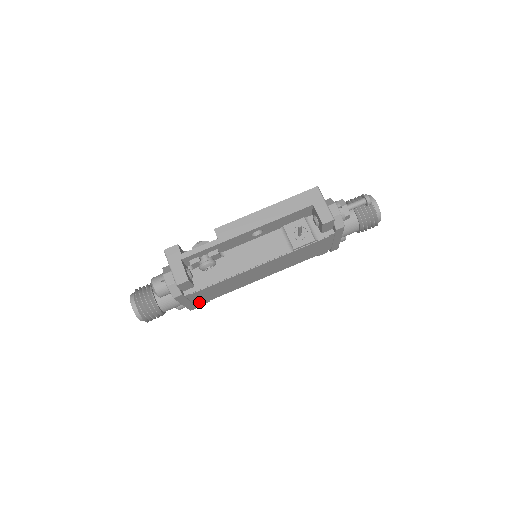
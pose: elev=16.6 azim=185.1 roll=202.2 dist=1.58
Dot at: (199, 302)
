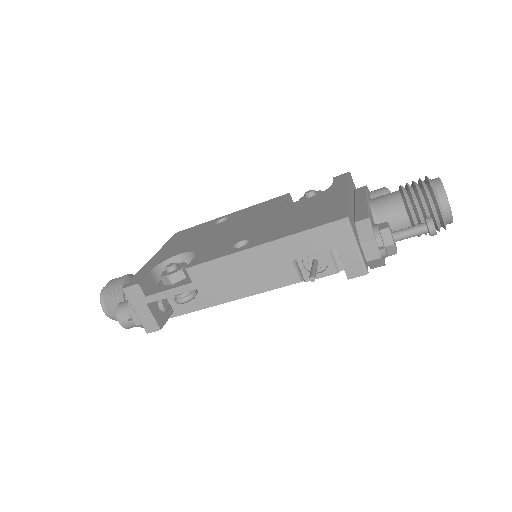
Dot at: occluded
